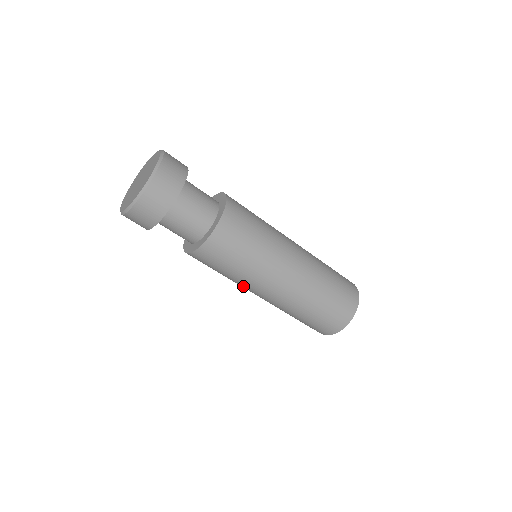
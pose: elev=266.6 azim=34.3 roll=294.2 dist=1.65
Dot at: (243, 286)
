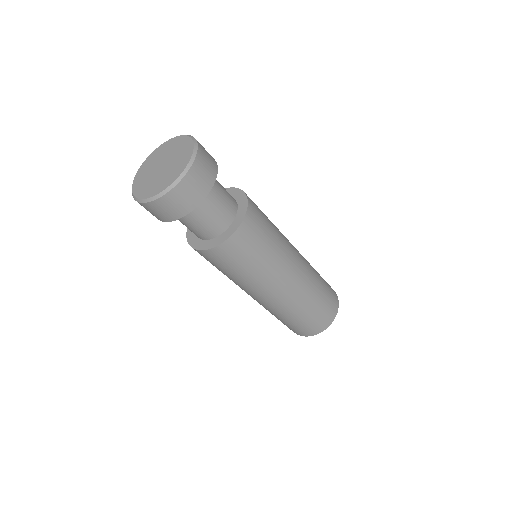
Dot at: occluded
